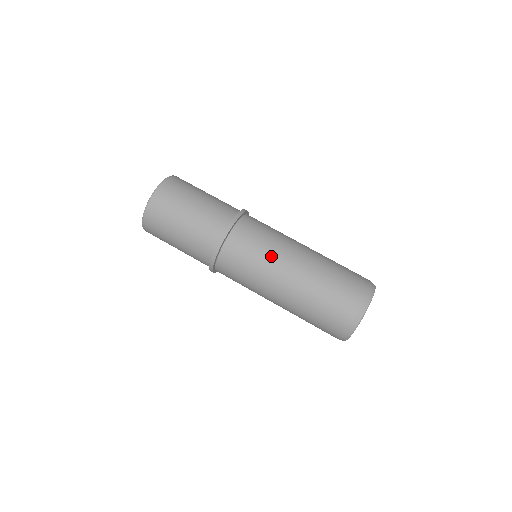
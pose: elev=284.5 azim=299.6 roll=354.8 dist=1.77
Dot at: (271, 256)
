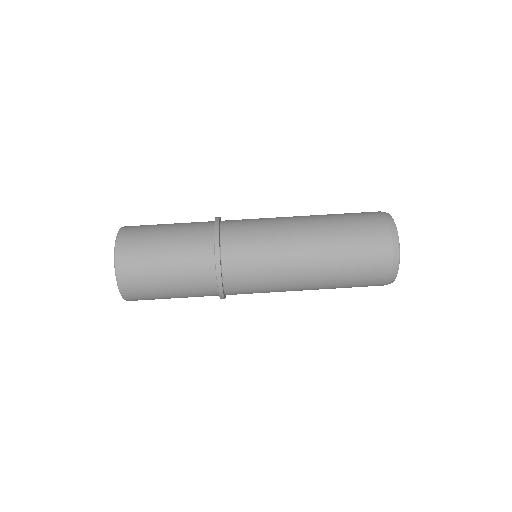
Dot at: (277, 259)
